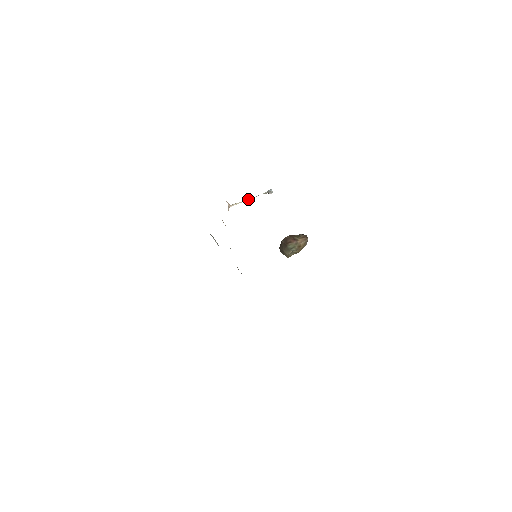
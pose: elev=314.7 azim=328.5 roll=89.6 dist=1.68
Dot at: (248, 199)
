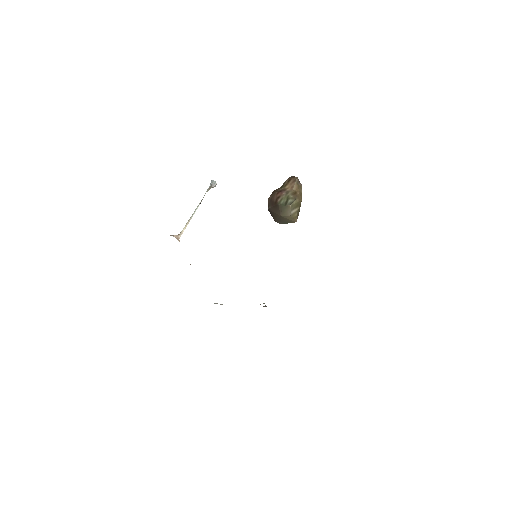
Dot at: (194, 212)
